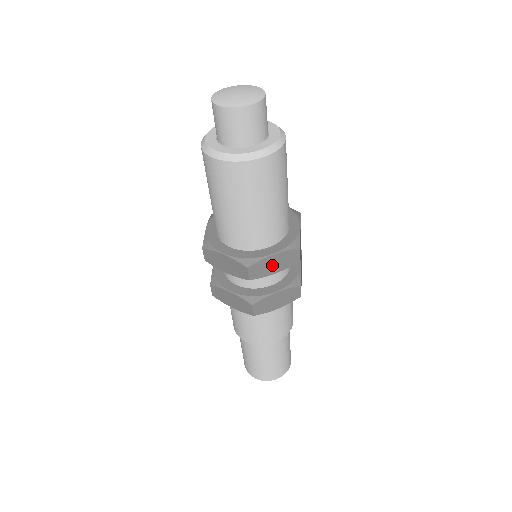
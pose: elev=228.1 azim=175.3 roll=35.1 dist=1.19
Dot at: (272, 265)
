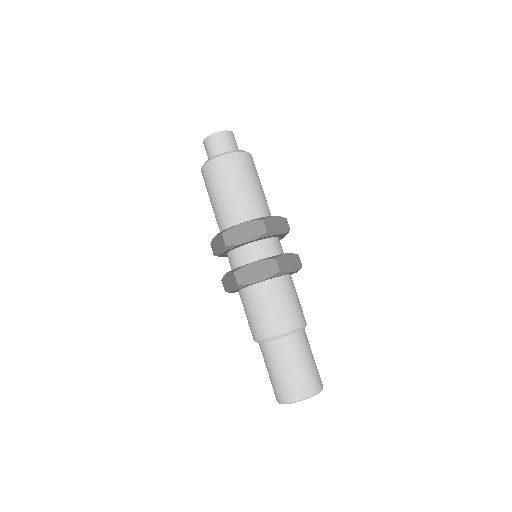
Dot at: (276, 225)
